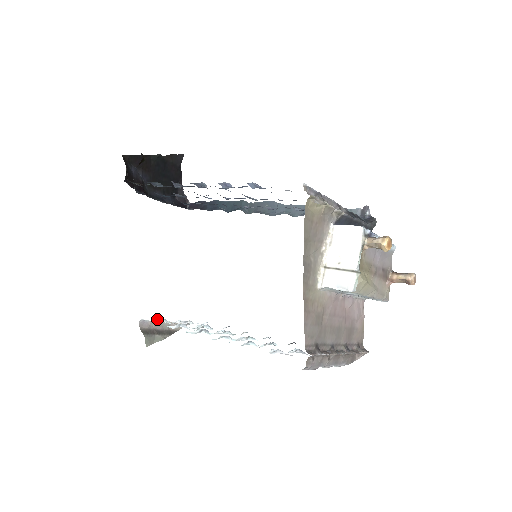
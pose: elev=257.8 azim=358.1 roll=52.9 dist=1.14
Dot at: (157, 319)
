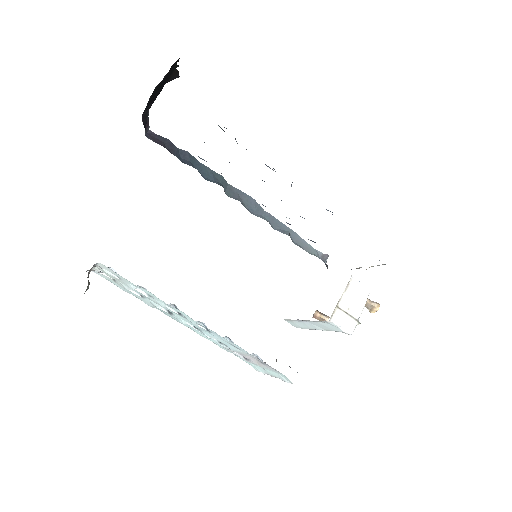
Dot at: (108, 267)
